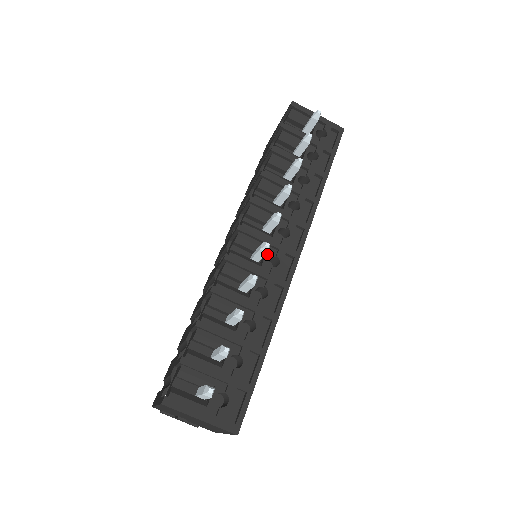
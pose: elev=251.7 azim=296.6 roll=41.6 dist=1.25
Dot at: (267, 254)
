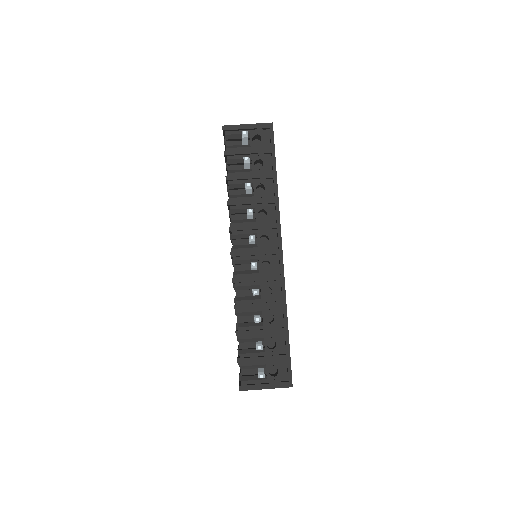
Dot at: (259, 262)
